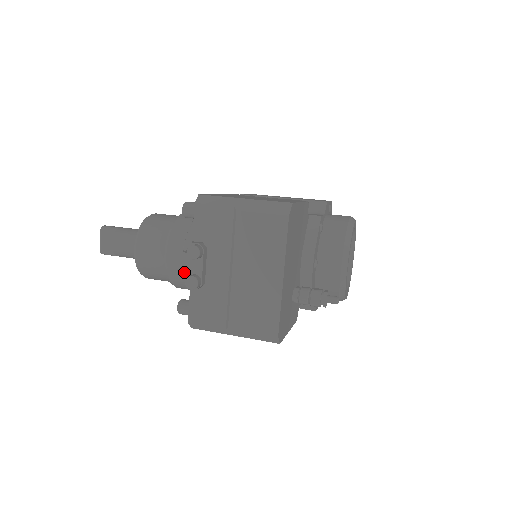
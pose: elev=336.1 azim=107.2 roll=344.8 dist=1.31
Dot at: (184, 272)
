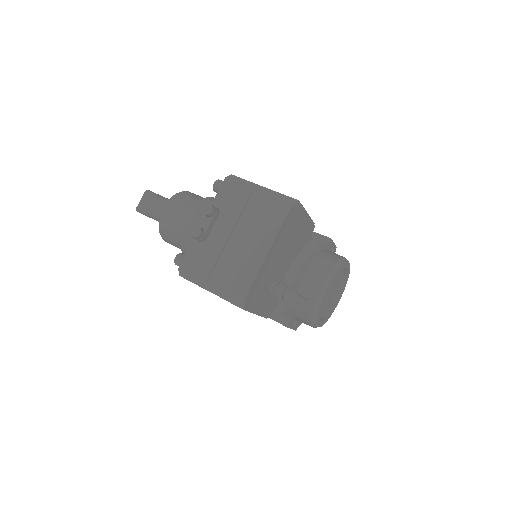
Dot at: (194, 224)
